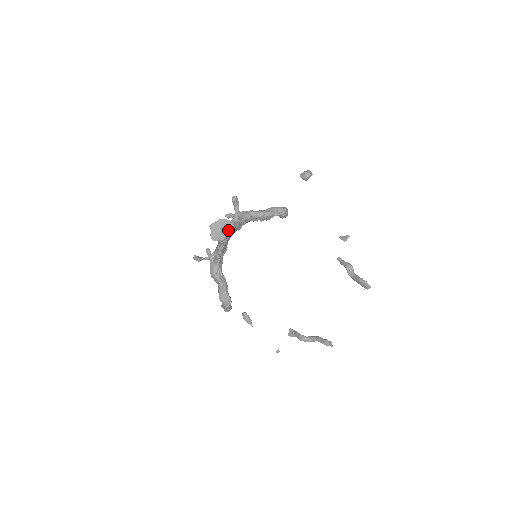
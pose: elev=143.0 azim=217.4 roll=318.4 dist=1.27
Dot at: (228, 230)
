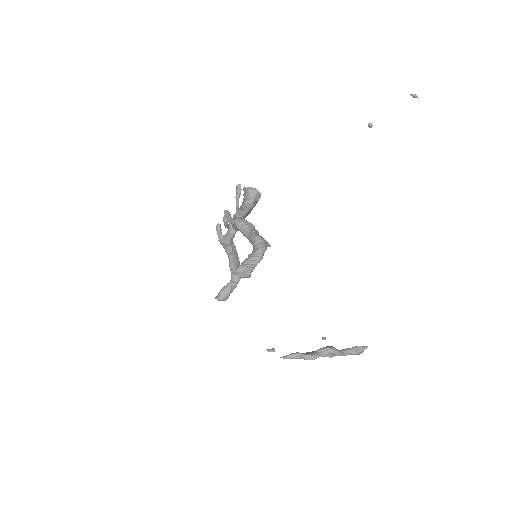
Dot at: occluded
